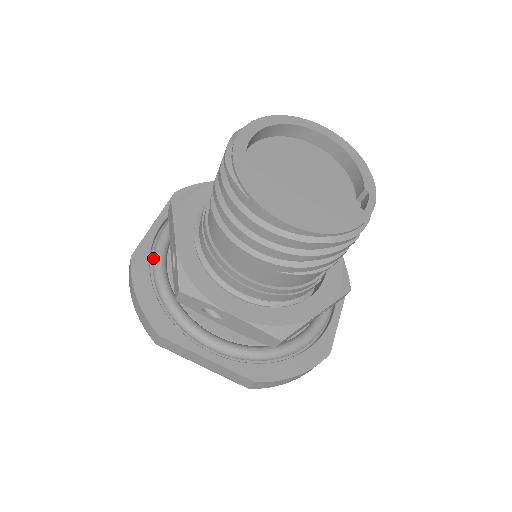
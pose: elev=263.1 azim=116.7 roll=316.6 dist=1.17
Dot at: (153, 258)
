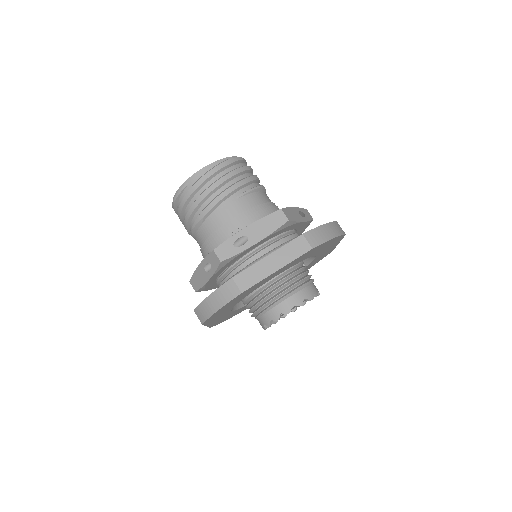
Dot at: occluded
